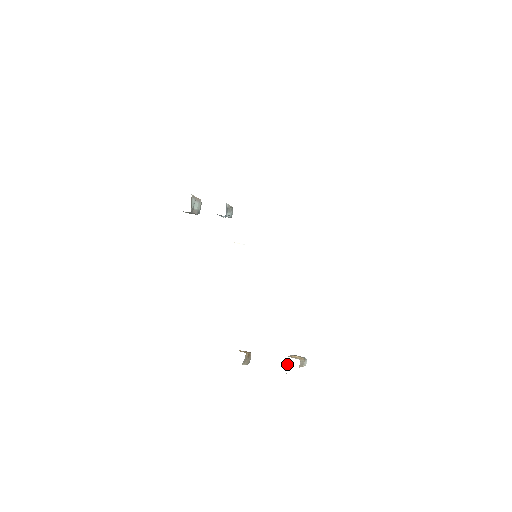
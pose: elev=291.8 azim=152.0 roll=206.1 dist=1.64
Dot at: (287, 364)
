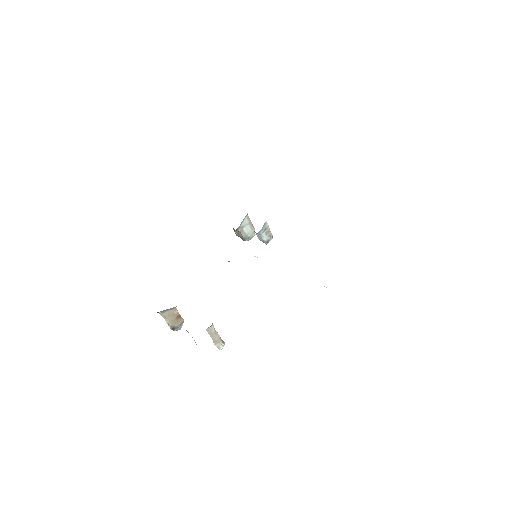
Dot at: occluded
